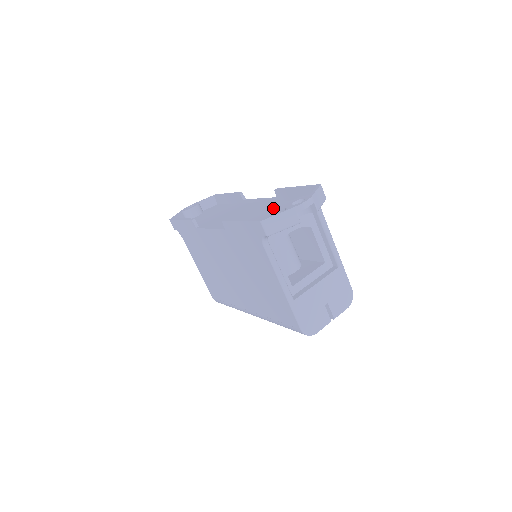
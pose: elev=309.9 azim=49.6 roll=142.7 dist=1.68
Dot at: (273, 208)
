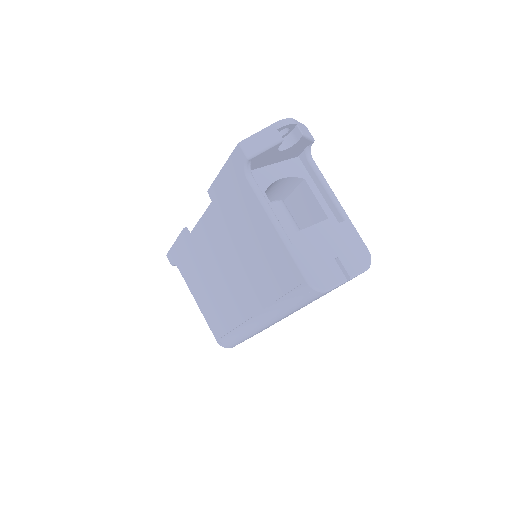
Dot at: occluded
